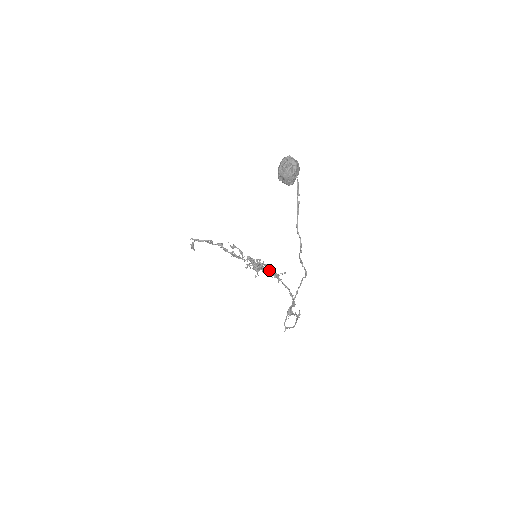
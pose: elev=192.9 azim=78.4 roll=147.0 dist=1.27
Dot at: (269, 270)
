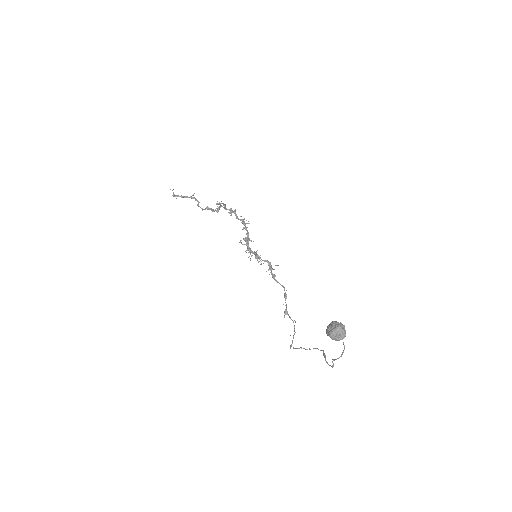
Dot at: occluded
